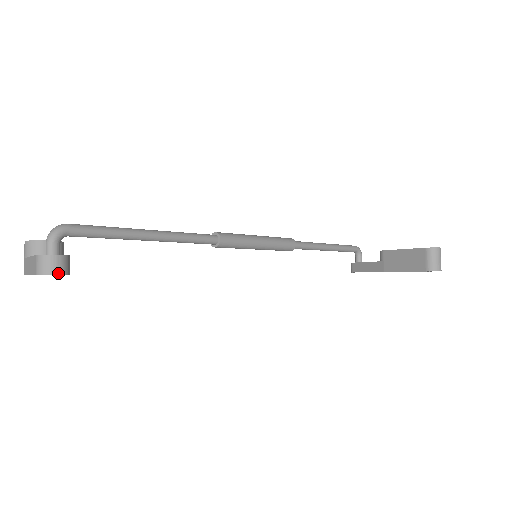
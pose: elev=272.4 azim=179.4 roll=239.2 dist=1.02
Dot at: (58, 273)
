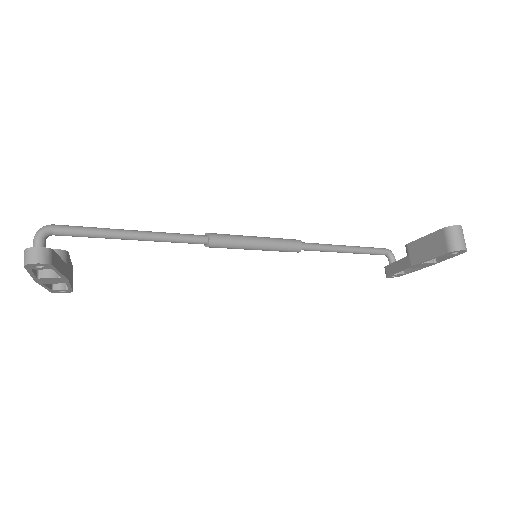
Dot at: (39, 262)
